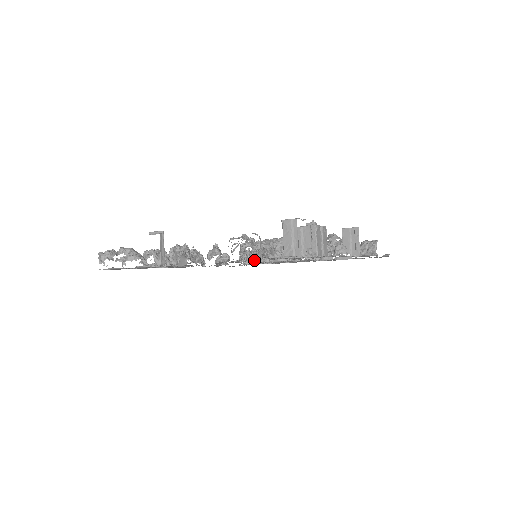
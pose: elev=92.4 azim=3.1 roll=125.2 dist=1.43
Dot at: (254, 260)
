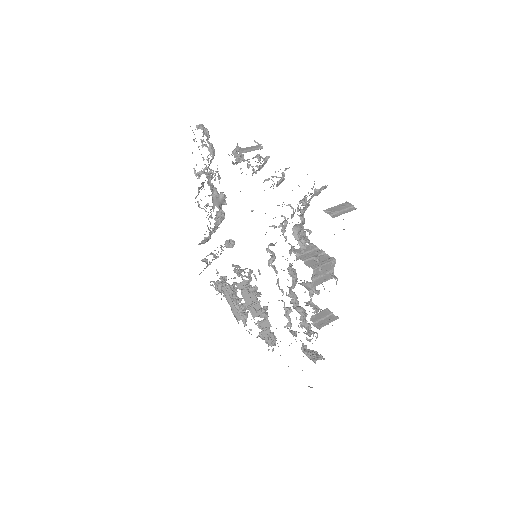
Dot at: (240, 270)
